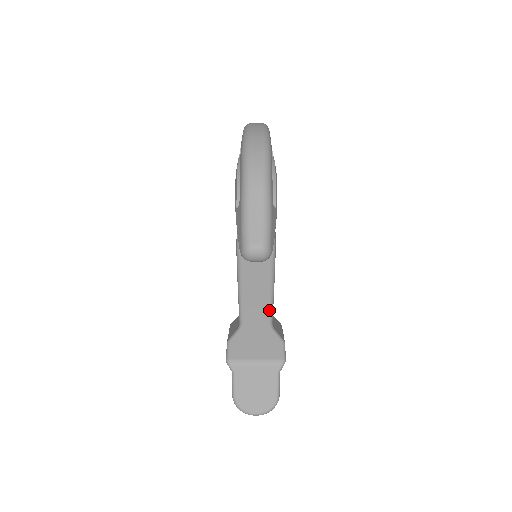
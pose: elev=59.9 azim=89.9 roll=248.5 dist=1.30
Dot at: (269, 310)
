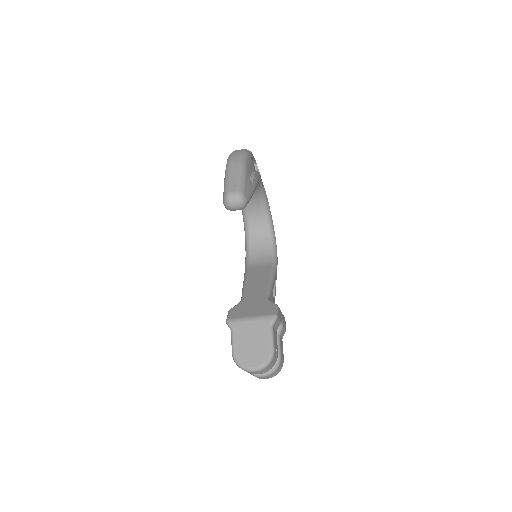
Dot at: (266, 290)
